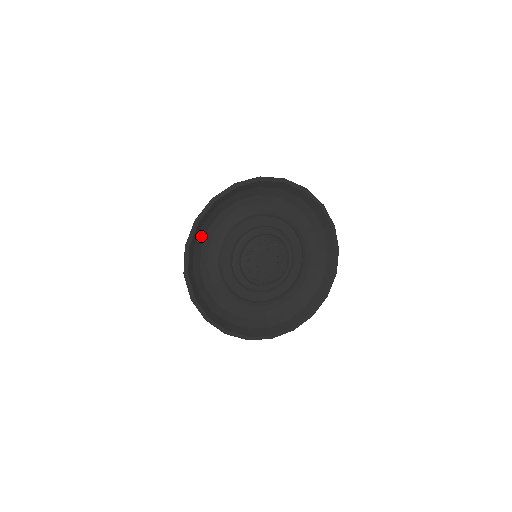
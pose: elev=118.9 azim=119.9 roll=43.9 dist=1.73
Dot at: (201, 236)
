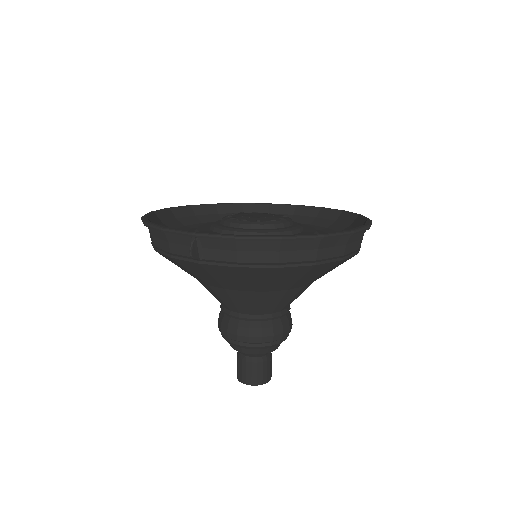
Dot at: occluded
